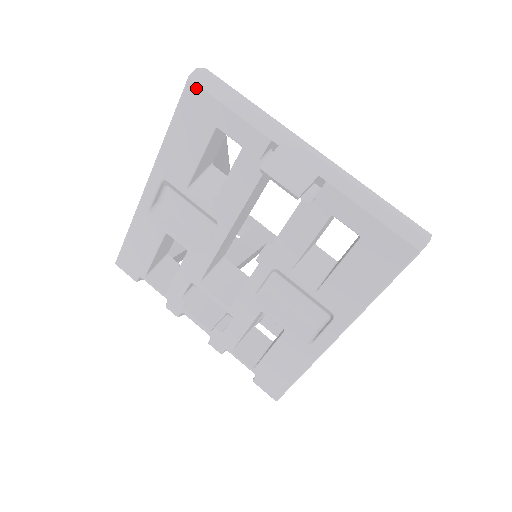
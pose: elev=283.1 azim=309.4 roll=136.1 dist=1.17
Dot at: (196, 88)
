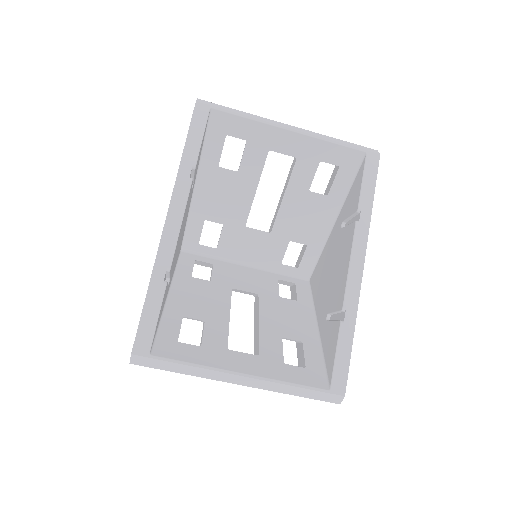
Dot at: occluded
